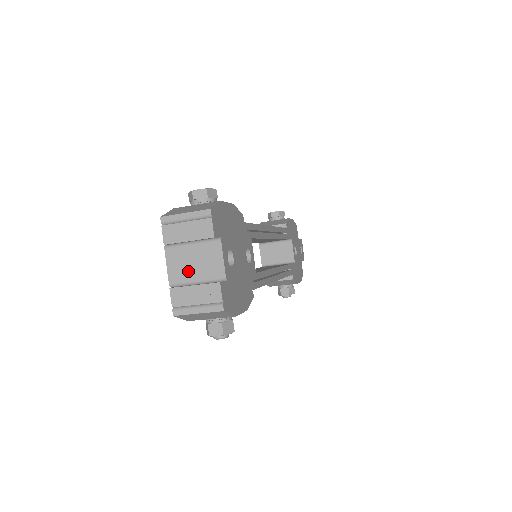
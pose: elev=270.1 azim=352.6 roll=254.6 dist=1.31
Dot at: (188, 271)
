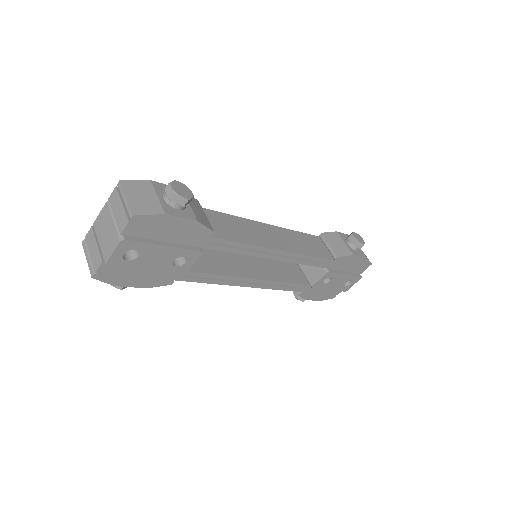
Dot at: (101, 231)
